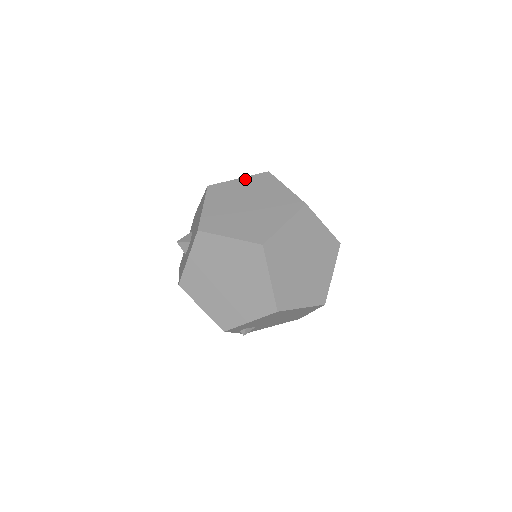
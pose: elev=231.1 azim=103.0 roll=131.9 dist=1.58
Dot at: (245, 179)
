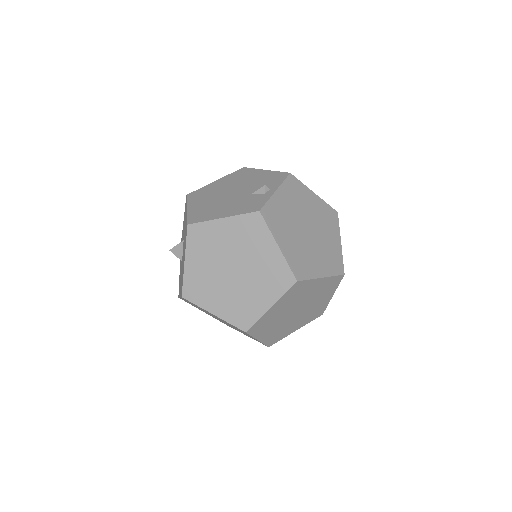
Dot at: (230, 221)
